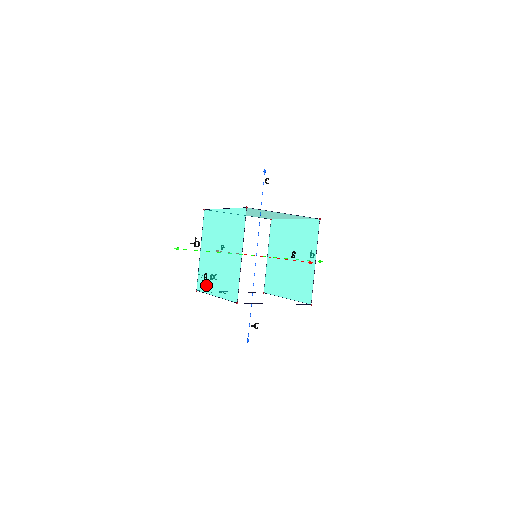
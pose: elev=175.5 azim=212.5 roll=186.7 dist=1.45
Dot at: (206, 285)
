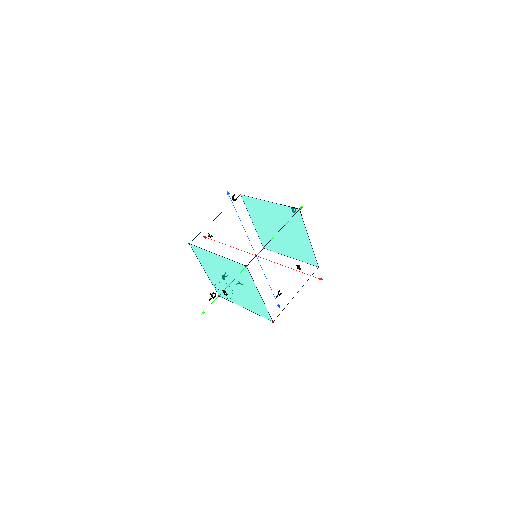
Dot at: (229, 297)
